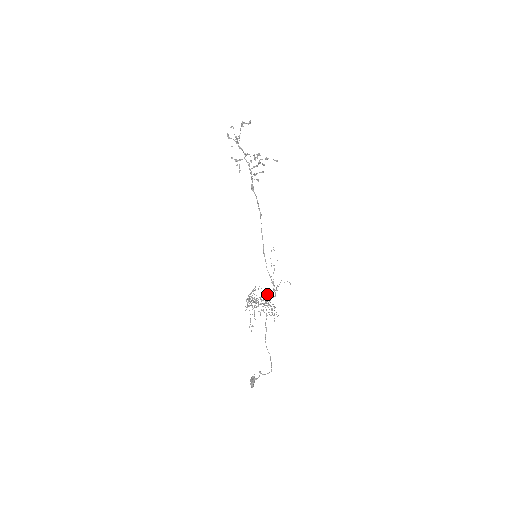
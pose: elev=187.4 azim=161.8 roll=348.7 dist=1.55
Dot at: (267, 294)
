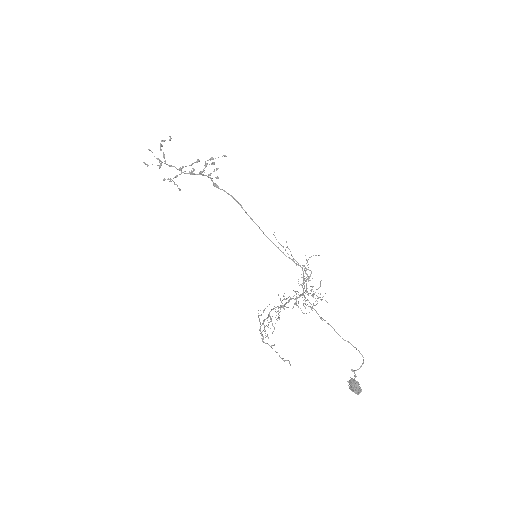
Dot at: (302, 277)
